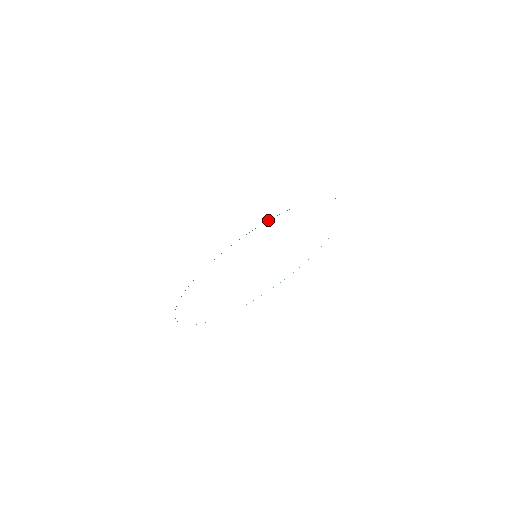
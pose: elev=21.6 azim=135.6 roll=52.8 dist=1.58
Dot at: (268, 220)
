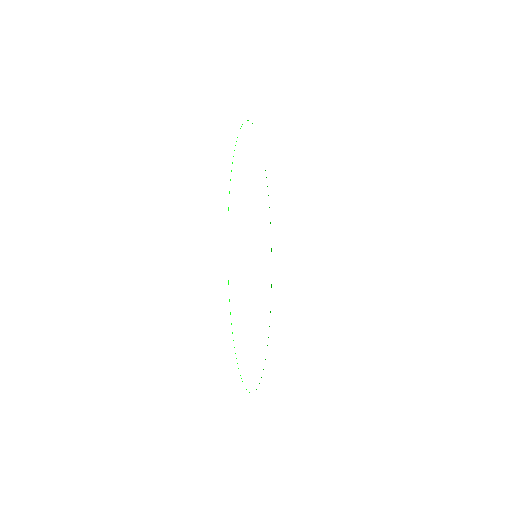
Dot at: occluded
